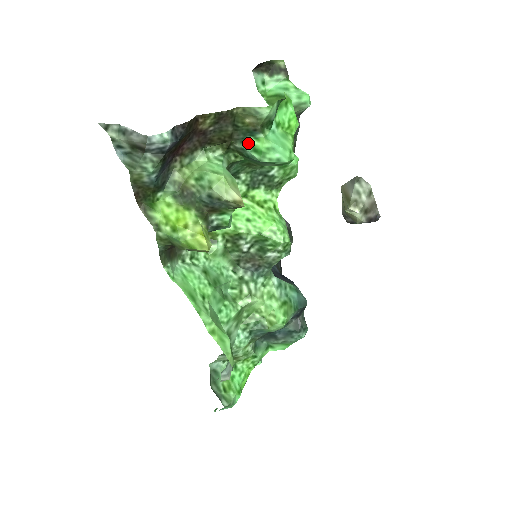
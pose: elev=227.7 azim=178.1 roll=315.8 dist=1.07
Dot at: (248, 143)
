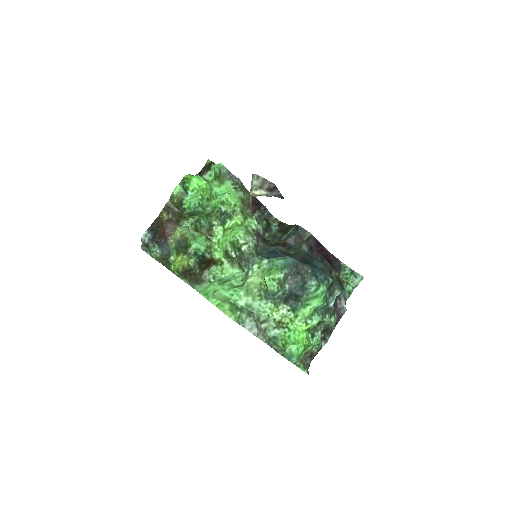
Dot at: (185, 209)
